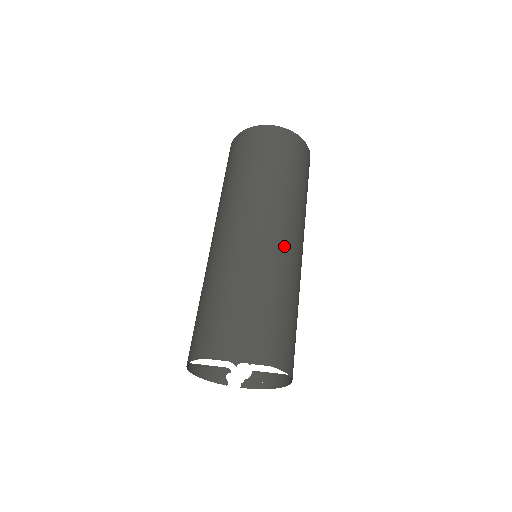
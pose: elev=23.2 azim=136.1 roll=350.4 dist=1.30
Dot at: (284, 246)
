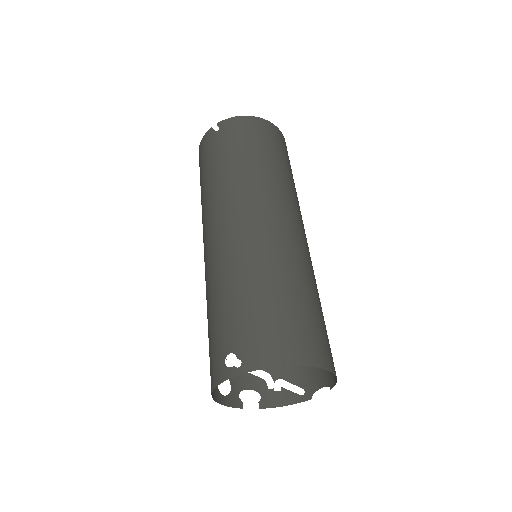
Dot at: occluded
